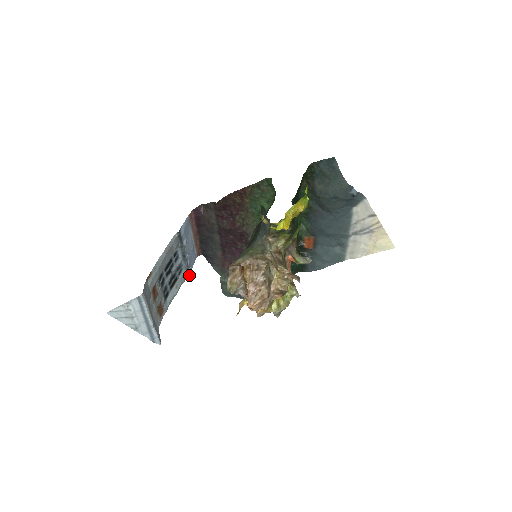
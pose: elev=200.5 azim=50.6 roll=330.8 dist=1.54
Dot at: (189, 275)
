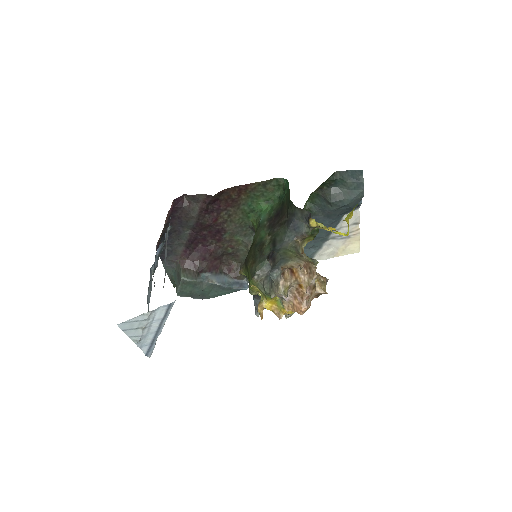
Dot at: (153, 274)
